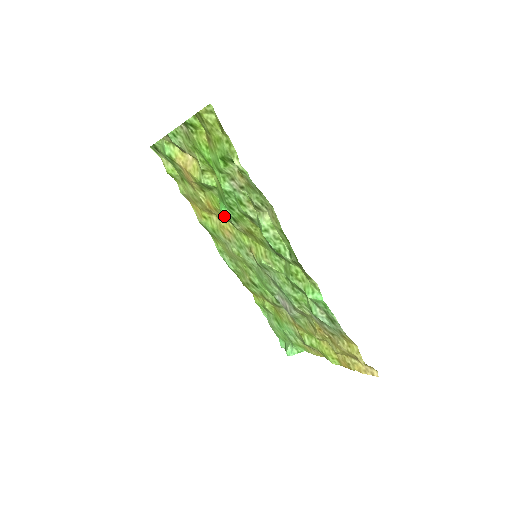
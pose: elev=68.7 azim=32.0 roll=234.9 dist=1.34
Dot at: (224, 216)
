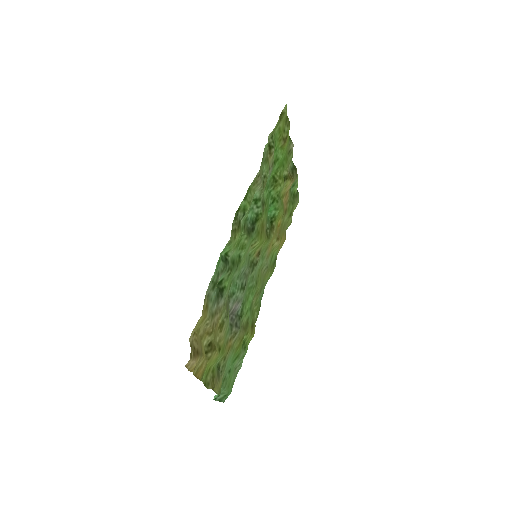
Dot at: (269, 220)
